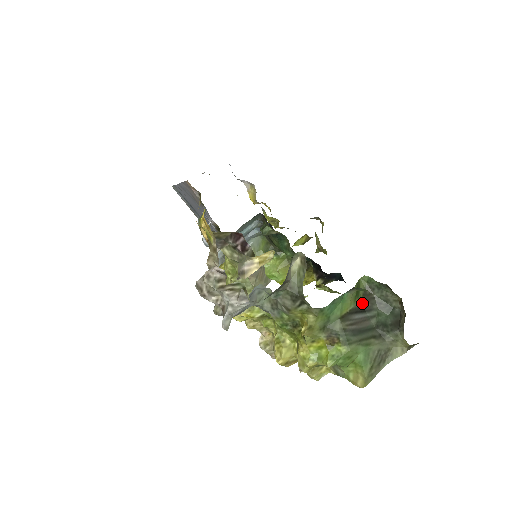
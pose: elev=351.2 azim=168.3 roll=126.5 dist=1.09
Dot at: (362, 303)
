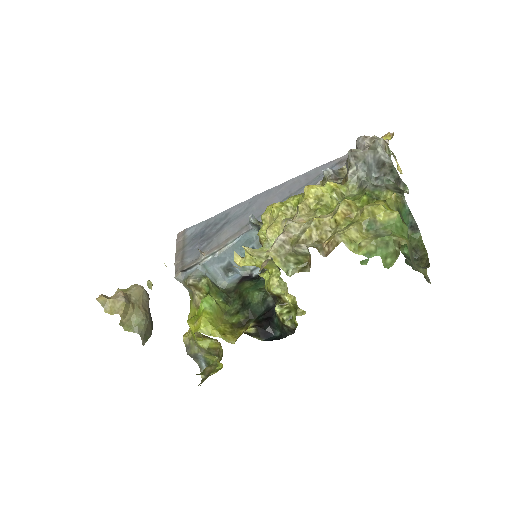
Dot at: occluded
